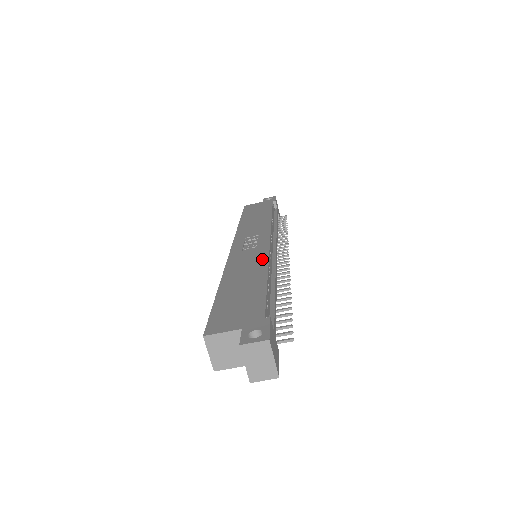
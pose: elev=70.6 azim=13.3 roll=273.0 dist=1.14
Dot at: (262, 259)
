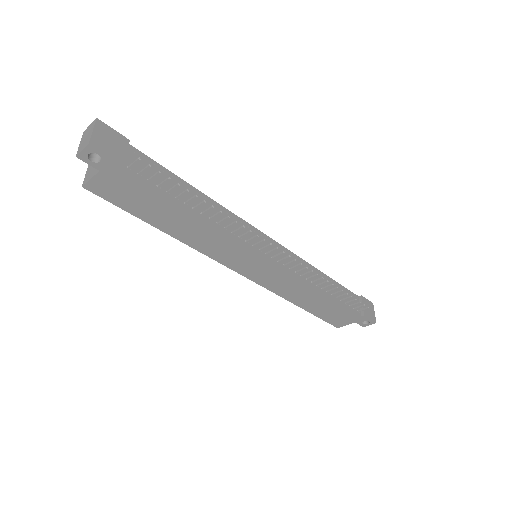
Dot at: occluded
